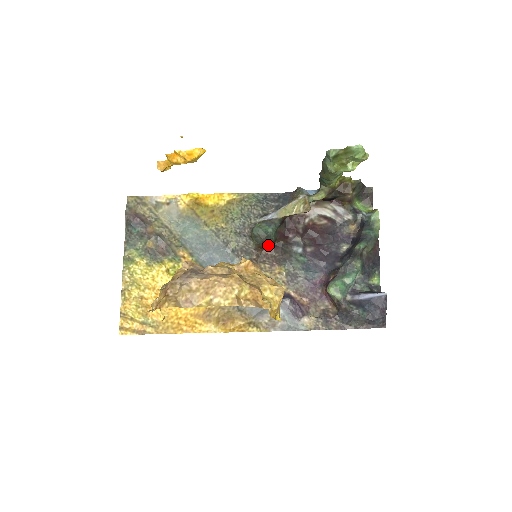
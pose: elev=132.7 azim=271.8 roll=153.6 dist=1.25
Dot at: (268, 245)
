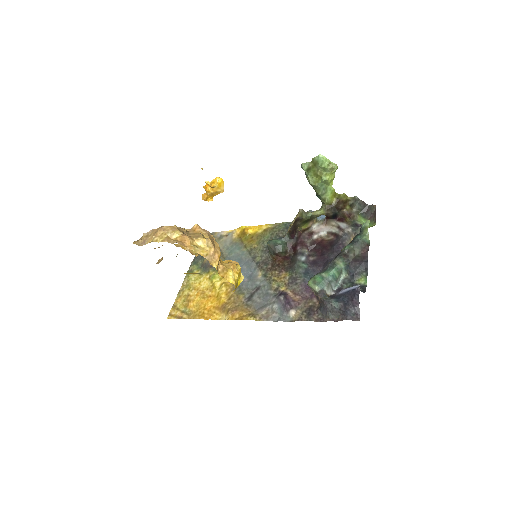
Dot at: (281, 257)
